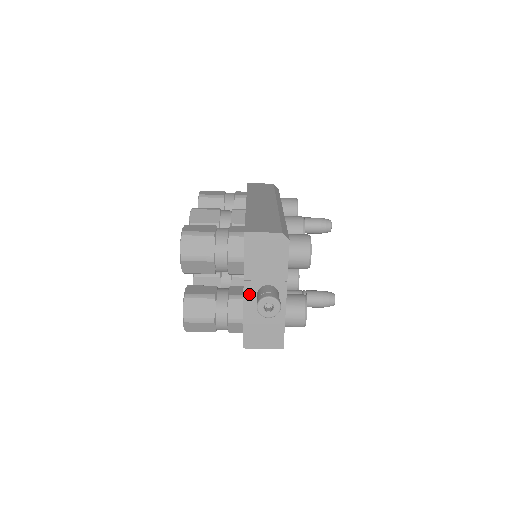
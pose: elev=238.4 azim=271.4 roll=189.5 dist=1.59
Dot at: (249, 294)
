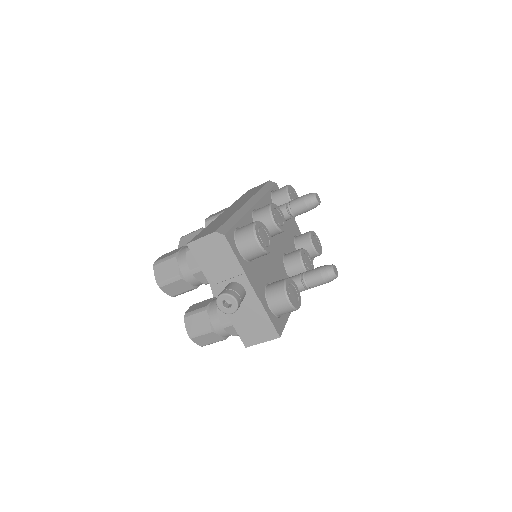
Dot at: occluded
